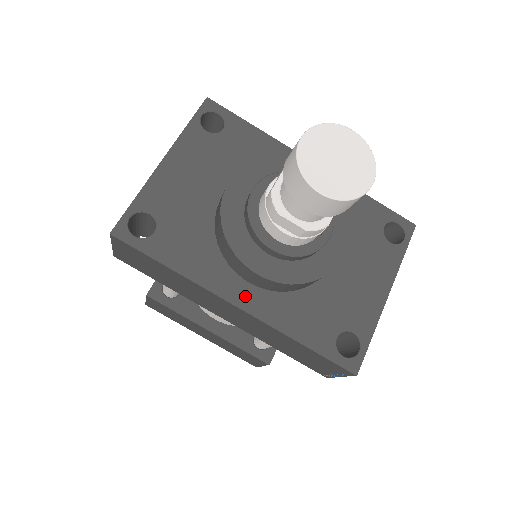
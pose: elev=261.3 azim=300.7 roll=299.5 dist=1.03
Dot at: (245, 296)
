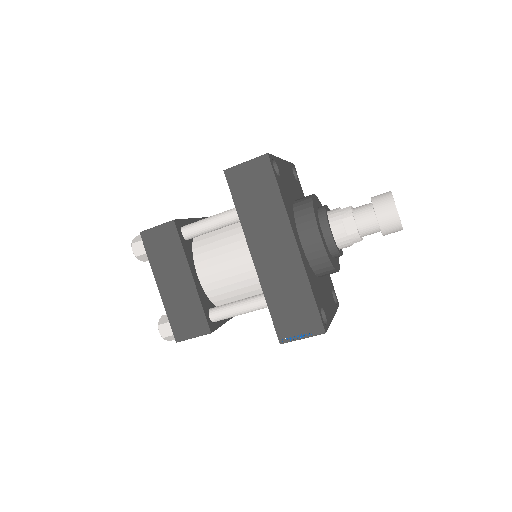
Dot at: (299, 244)
